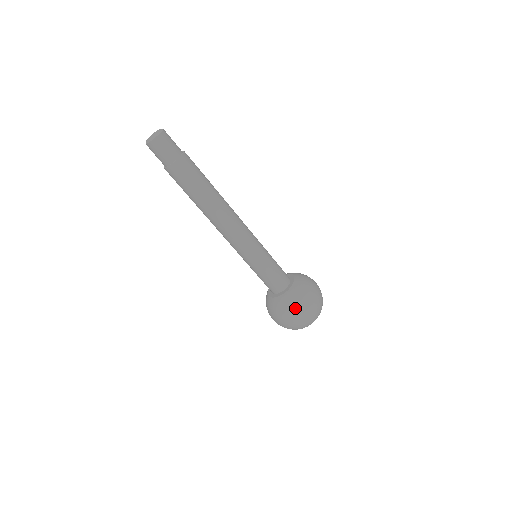
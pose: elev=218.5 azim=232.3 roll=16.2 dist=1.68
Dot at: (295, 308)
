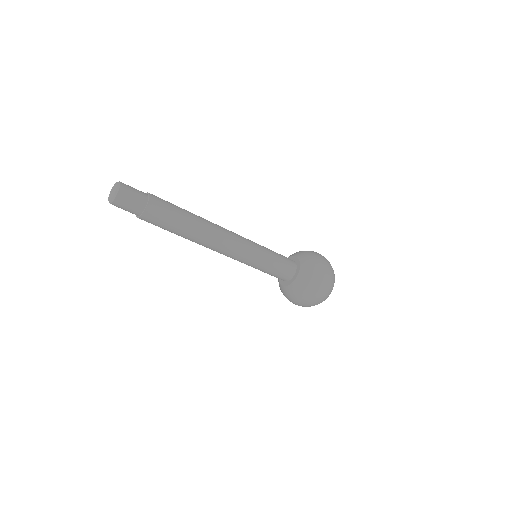
Dot at: (301, 298)
